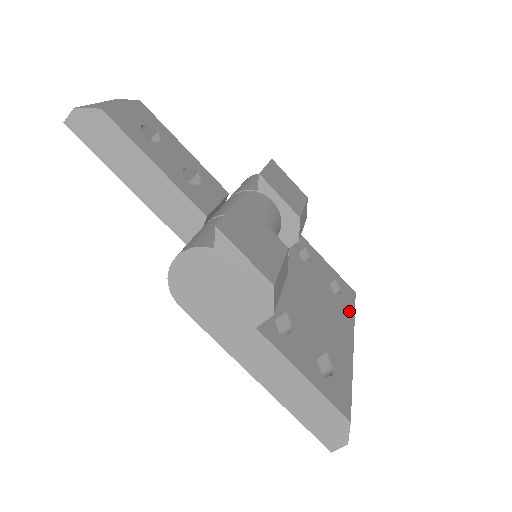
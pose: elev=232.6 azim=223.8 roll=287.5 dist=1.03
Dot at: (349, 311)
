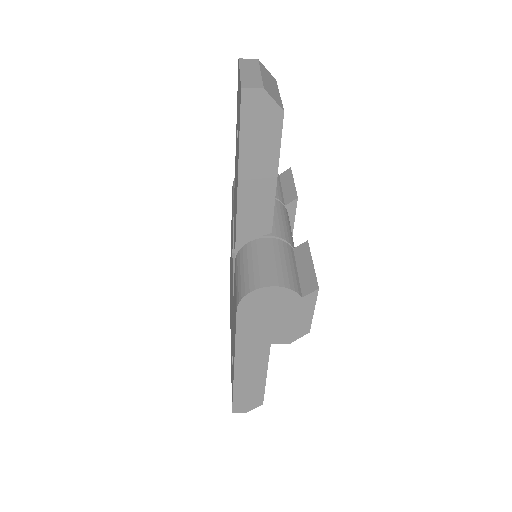
Dot at: occluded
